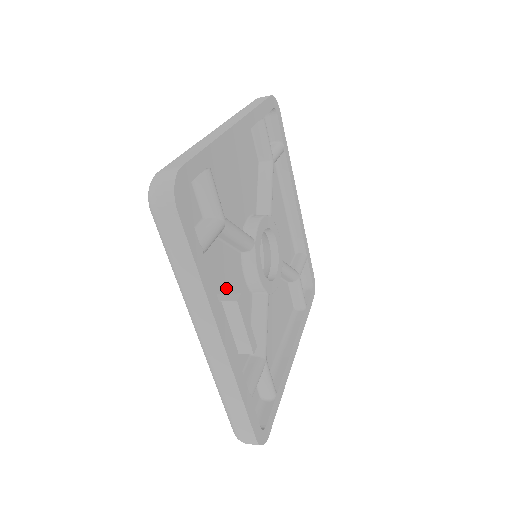
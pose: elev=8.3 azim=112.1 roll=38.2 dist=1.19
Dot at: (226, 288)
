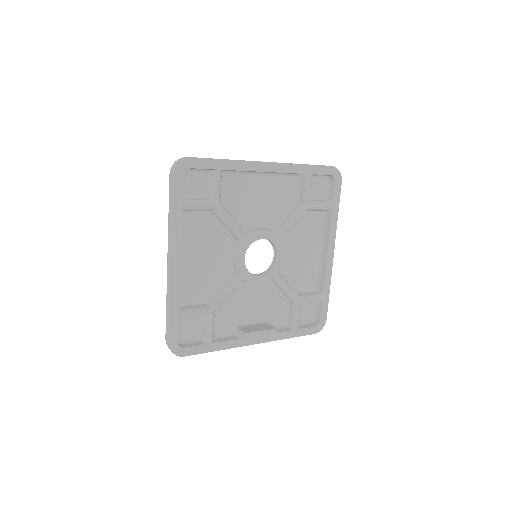
Dot at: (244, 309)
